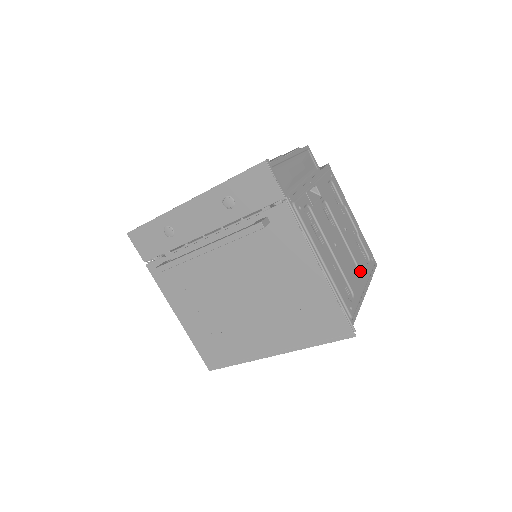
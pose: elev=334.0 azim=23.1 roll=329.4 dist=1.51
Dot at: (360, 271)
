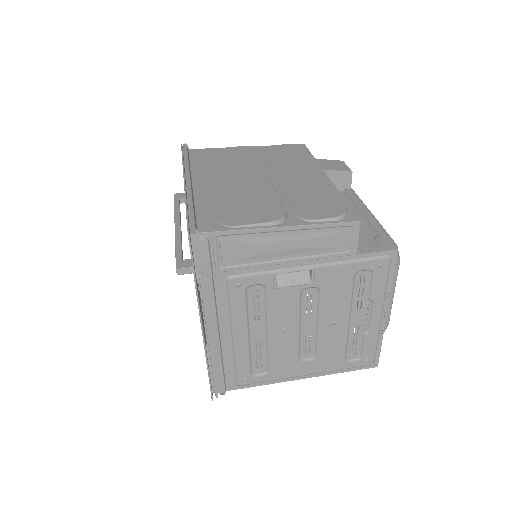
Dot at: (315, 362)
